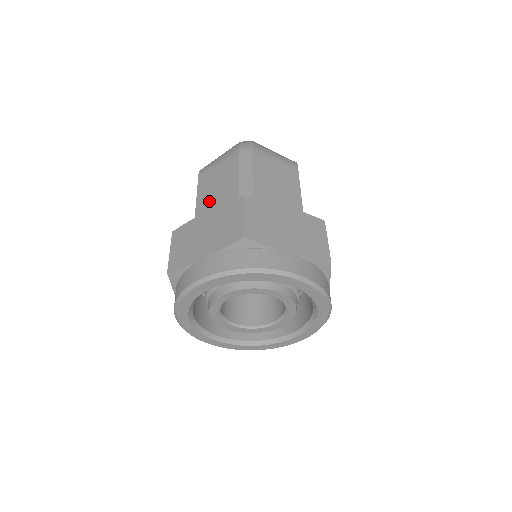
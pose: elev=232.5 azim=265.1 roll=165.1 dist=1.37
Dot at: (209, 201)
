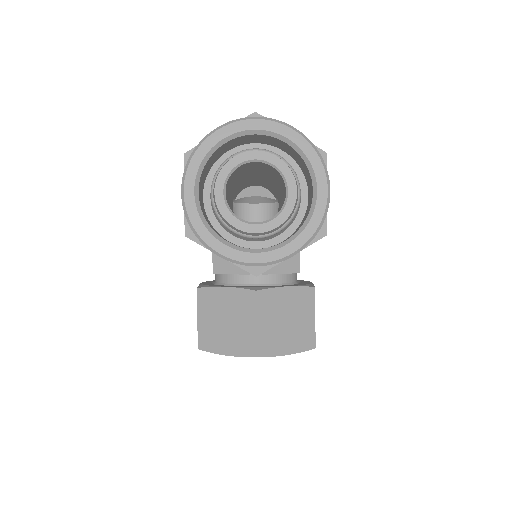
Dot at: occluded
